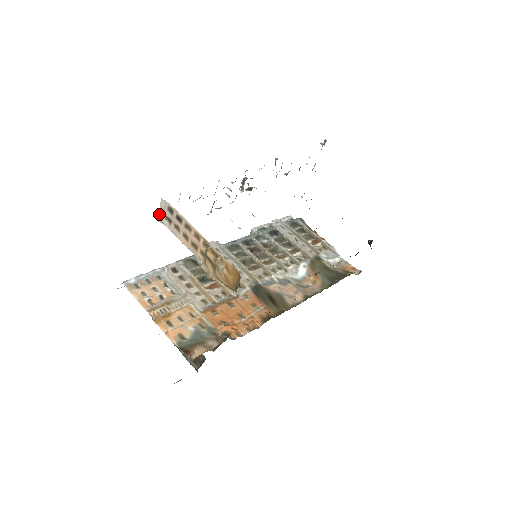
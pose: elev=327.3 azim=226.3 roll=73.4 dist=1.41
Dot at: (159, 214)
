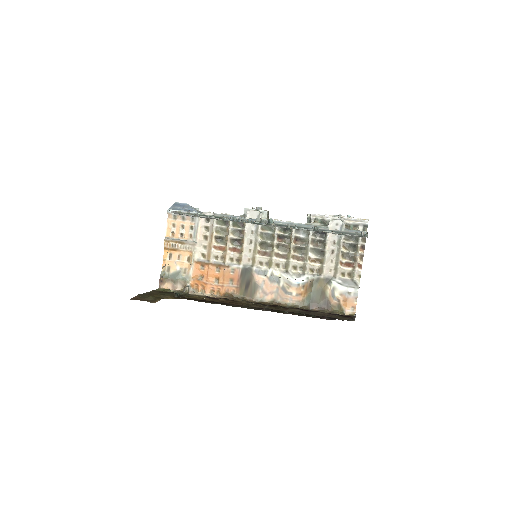
Dot at: occluded
